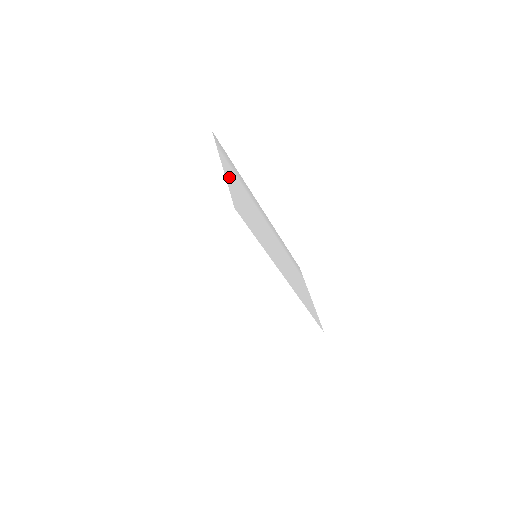
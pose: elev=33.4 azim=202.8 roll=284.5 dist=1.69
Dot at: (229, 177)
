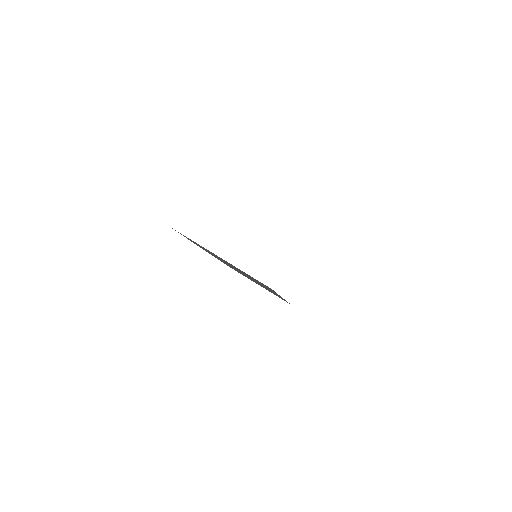
Dot at: occluded
